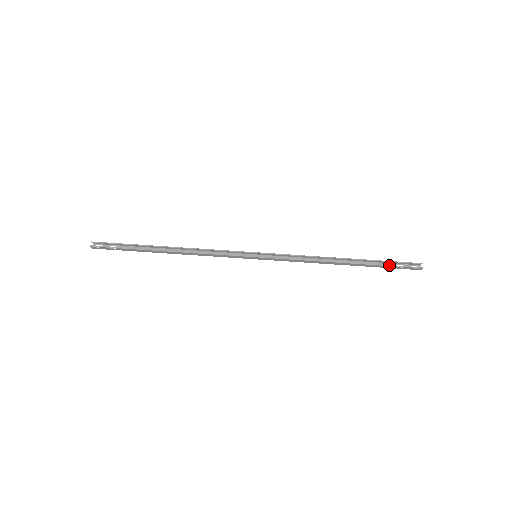
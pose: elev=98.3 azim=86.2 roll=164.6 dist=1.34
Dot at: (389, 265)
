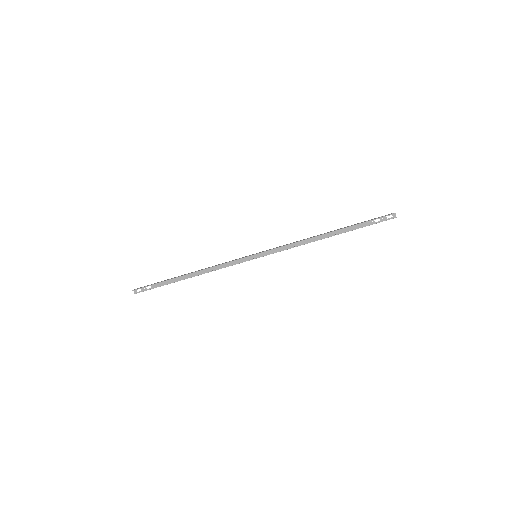
Dot at: occluded
